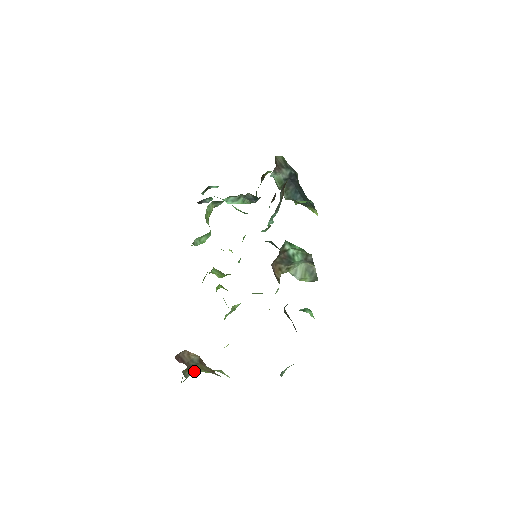
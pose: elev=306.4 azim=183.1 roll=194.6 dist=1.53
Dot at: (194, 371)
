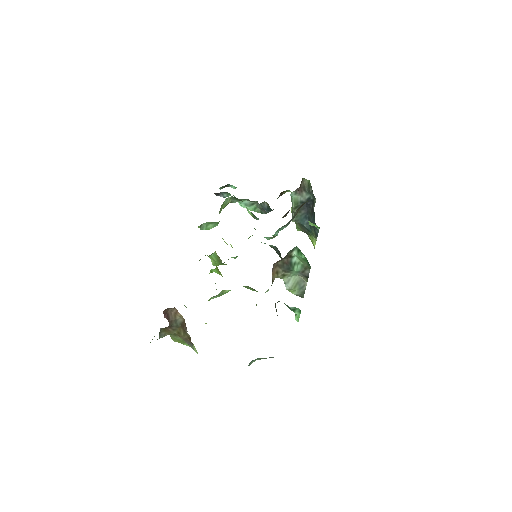
Dot at: (169, 334)
